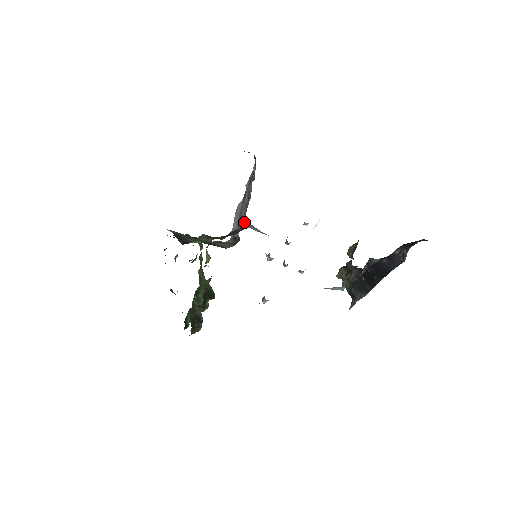
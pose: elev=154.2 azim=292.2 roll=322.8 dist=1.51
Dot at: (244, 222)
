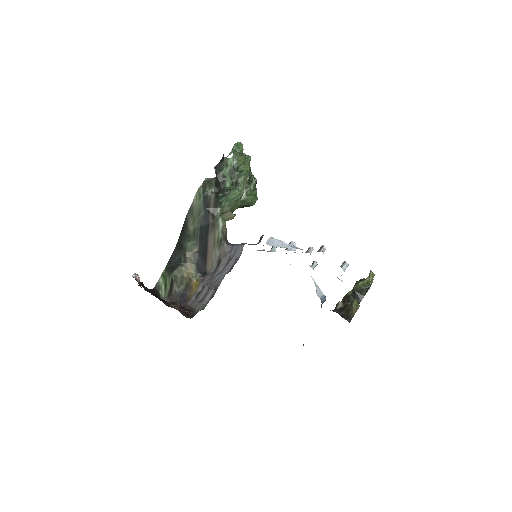
Dot at: (185, 306)
